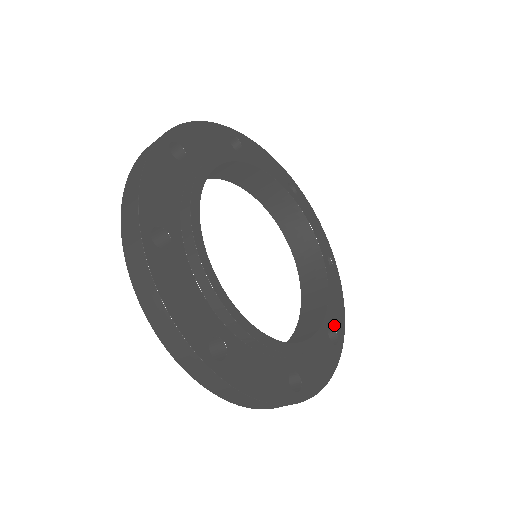
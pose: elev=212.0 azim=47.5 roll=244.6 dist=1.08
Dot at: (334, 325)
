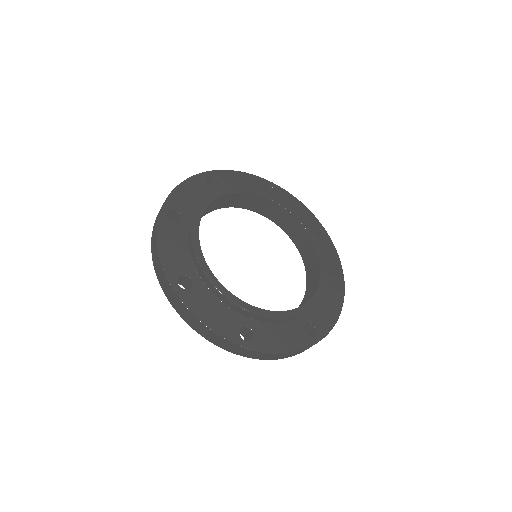
Dot at: (316, 324)
